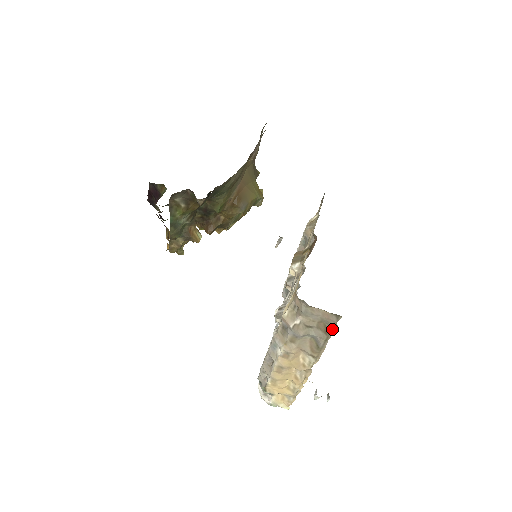
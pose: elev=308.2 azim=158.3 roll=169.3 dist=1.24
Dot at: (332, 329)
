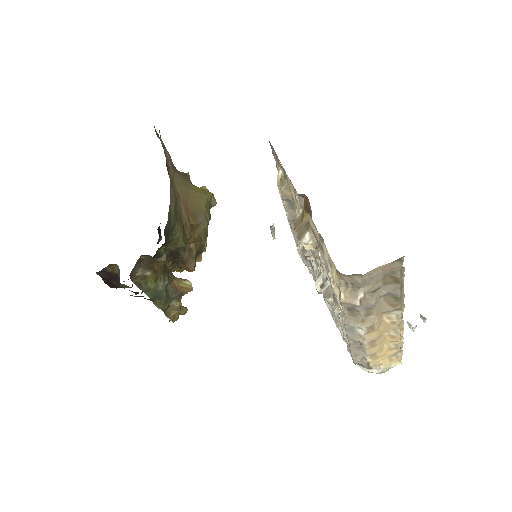
Dot at: (401, 274)
